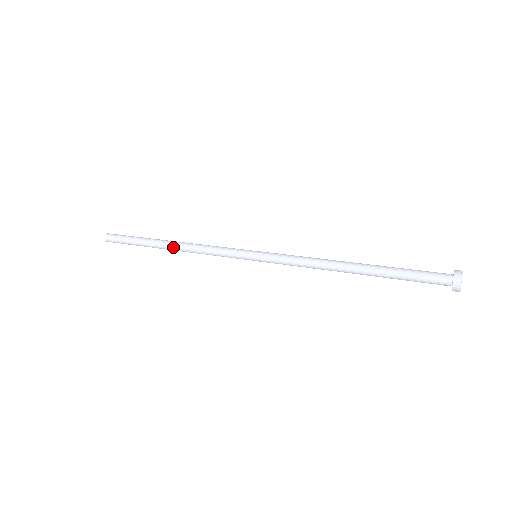
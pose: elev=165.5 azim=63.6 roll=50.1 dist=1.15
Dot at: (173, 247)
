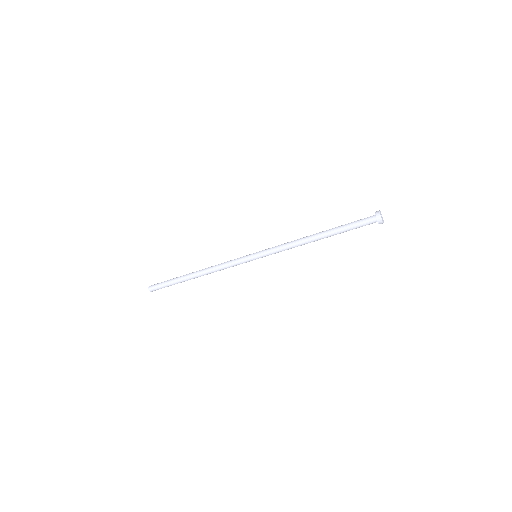
Dot at: (199, 274)
